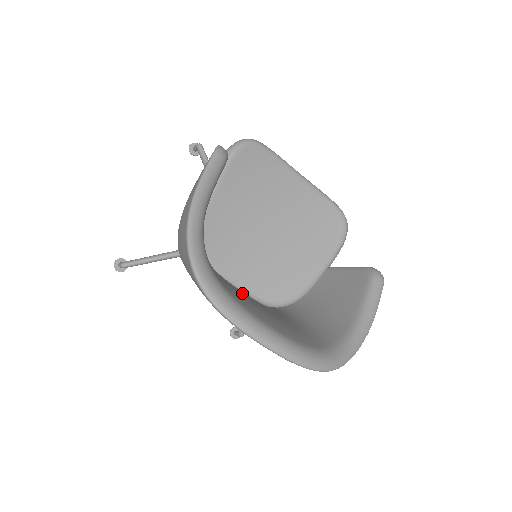
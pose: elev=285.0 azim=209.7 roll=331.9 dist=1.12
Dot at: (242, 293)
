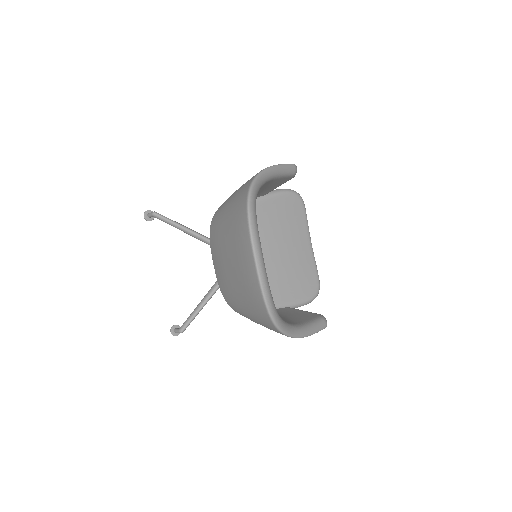
Dot at: occluded
